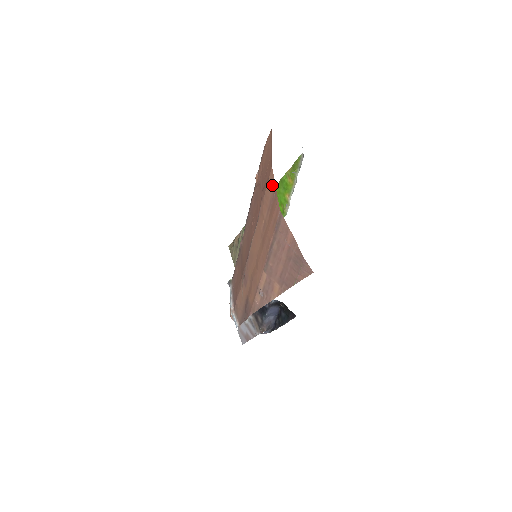
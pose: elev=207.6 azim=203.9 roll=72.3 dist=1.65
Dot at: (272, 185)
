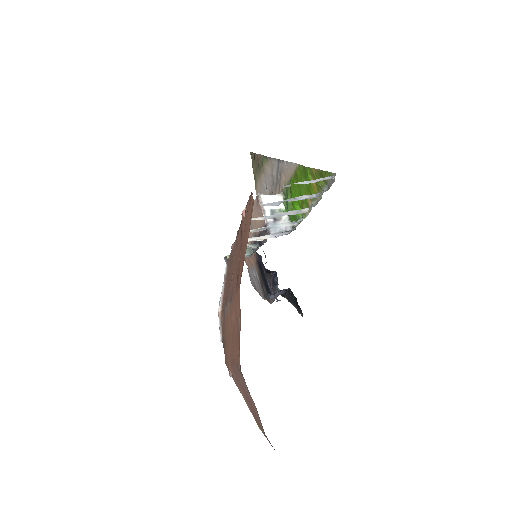
Dot at: (239, 311)
